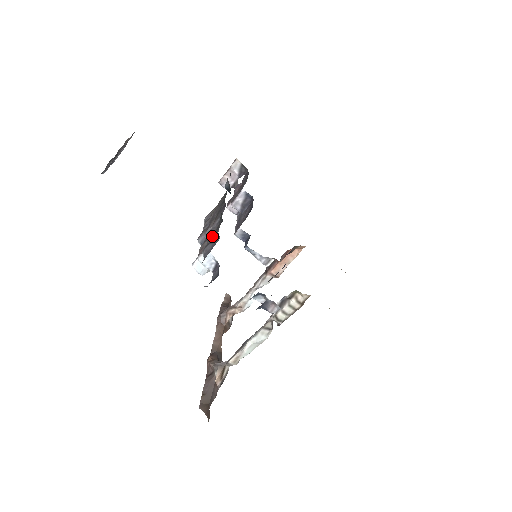
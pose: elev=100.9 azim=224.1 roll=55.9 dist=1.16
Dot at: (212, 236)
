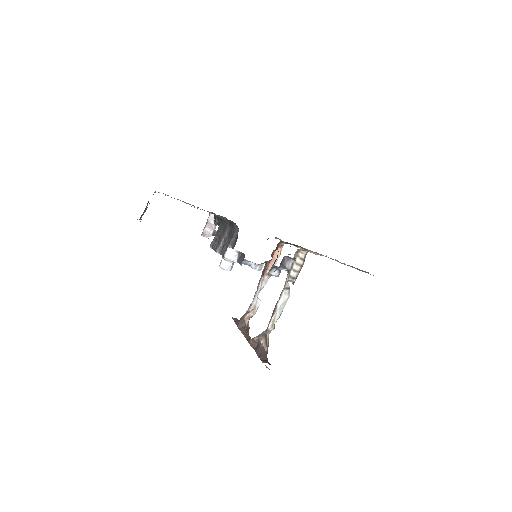
Dot at: (229, 239)
